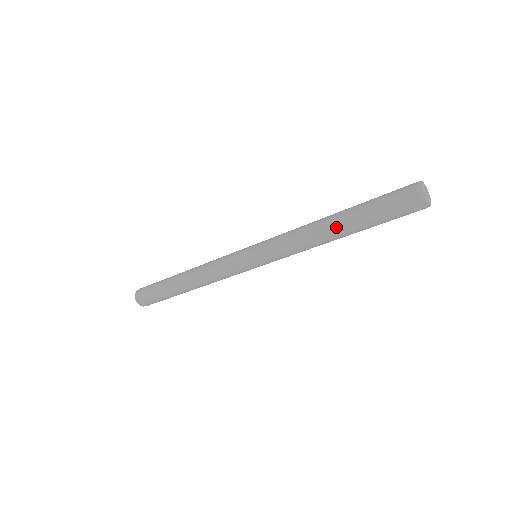
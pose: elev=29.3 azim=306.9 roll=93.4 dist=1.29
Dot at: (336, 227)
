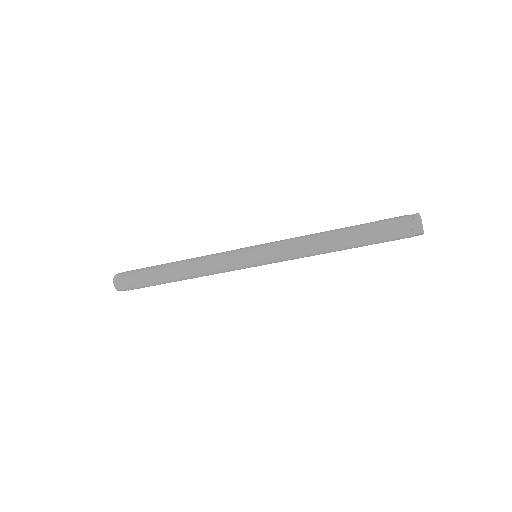
Dot at: (343, 245)
